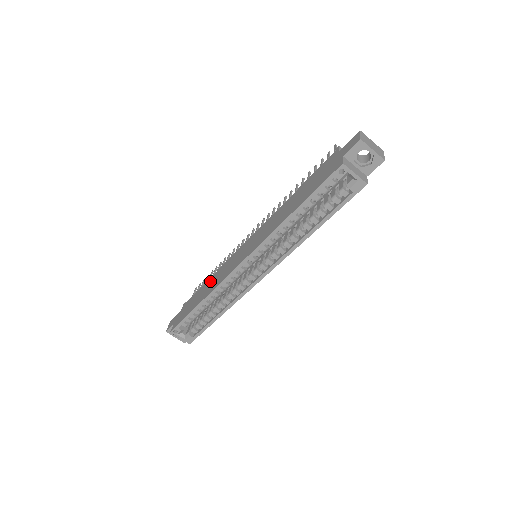
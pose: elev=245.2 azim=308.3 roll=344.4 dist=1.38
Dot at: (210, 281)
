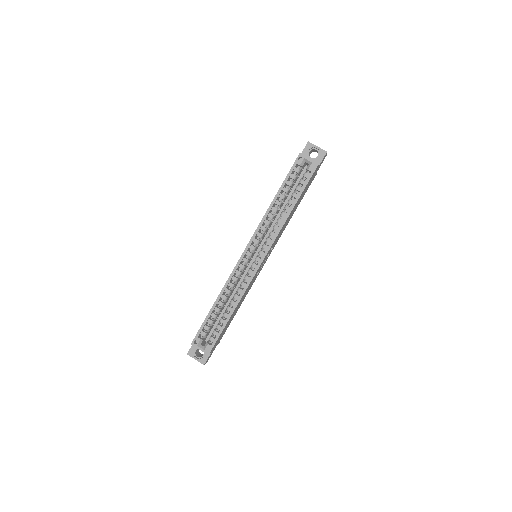
Dot at: occluded
